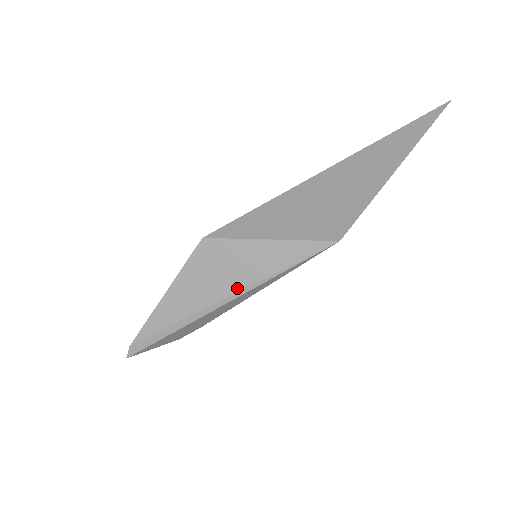
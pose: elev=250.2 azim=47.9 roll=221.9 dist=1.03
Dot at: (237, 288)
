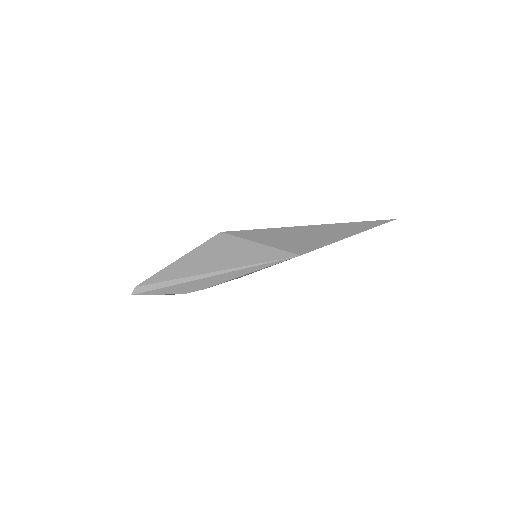
Dot at: (229, 267)
